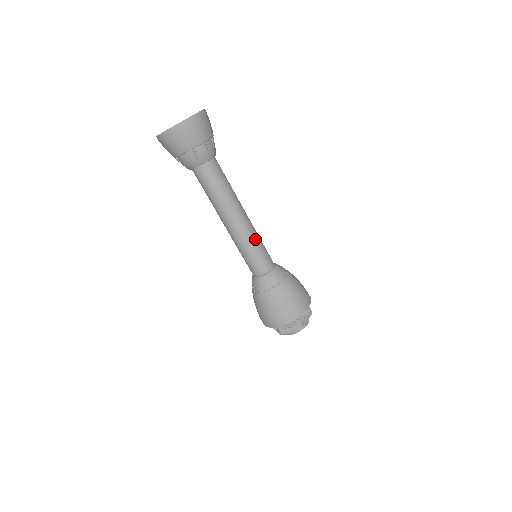
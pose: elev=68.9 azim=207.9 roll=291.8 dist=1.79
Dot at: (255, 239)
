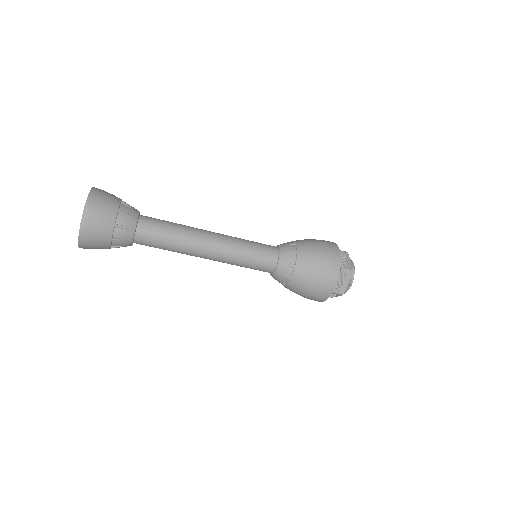
Dot at: (240, 243)
